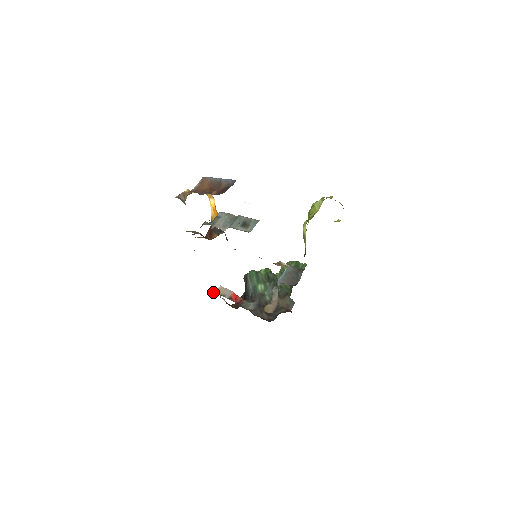
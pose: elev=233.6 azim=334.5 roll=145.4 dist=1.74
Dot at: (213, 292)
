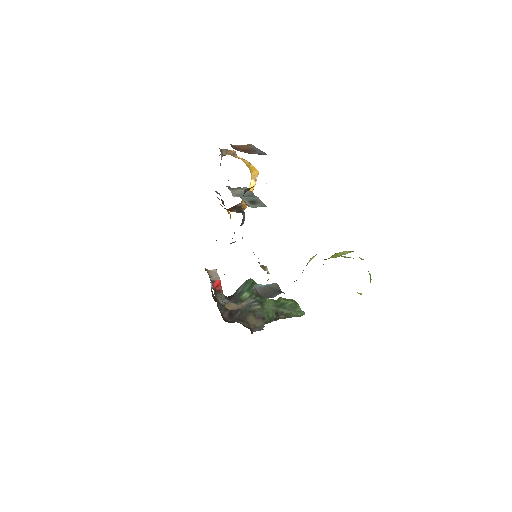
Dot at: (205, 268)
